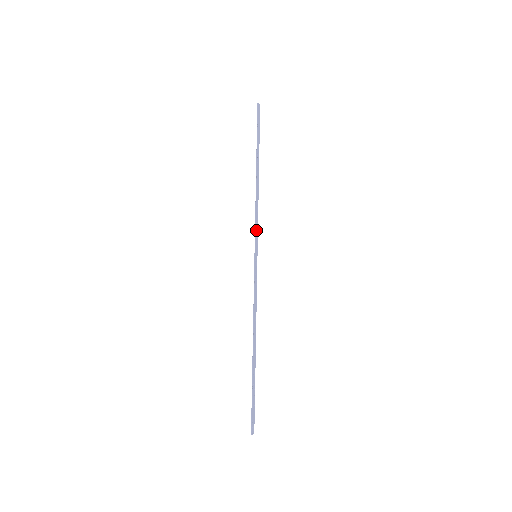
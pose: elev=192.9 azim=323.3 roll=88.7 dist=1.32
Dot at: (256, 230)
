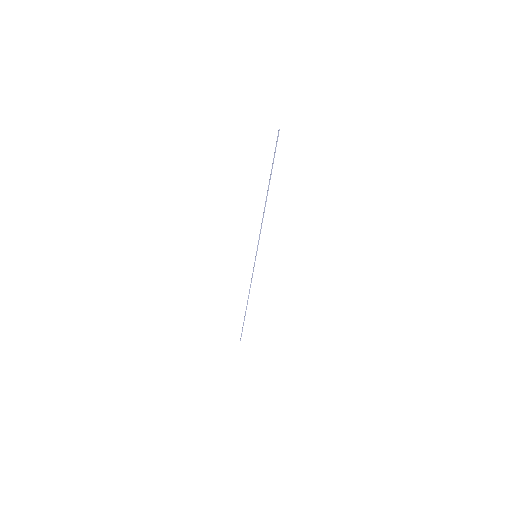
Dot at: occluded
